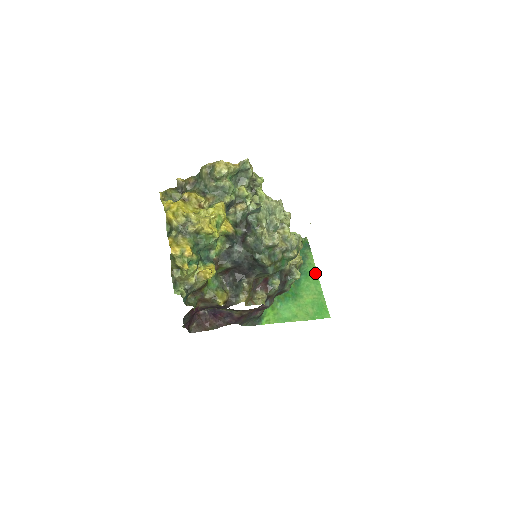
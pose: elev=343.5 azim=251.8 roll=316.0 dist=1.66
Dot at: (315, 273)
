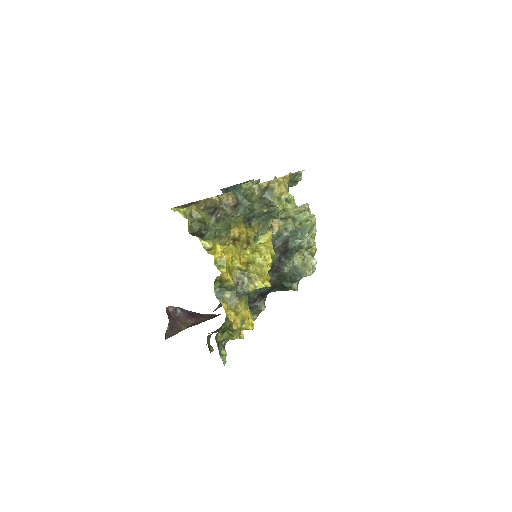
Dot at: occluded
